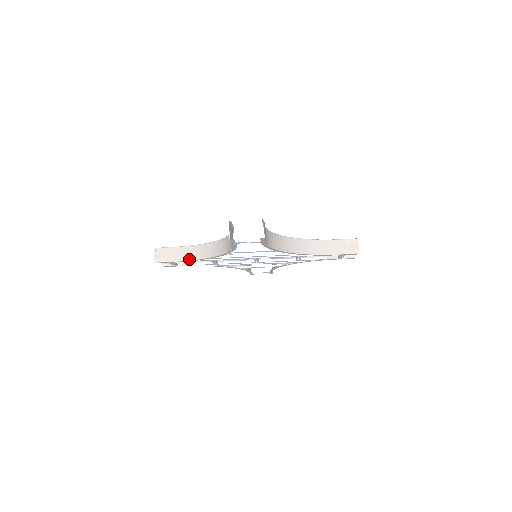
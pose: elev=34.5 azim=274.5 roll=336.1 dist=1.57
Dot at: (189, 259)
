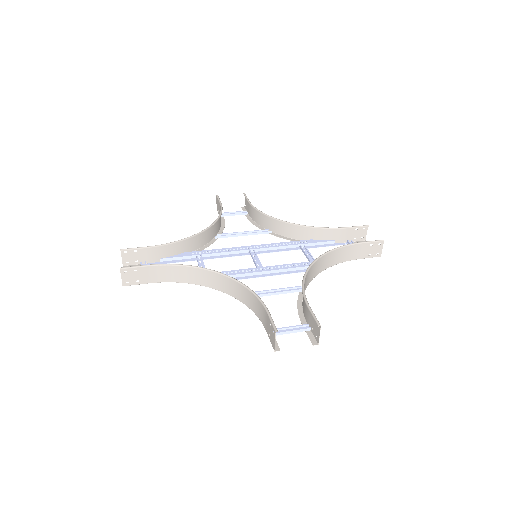
Dot at: (174, 281)
